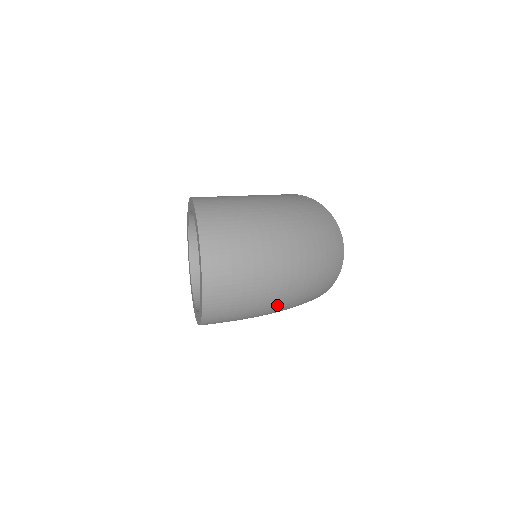
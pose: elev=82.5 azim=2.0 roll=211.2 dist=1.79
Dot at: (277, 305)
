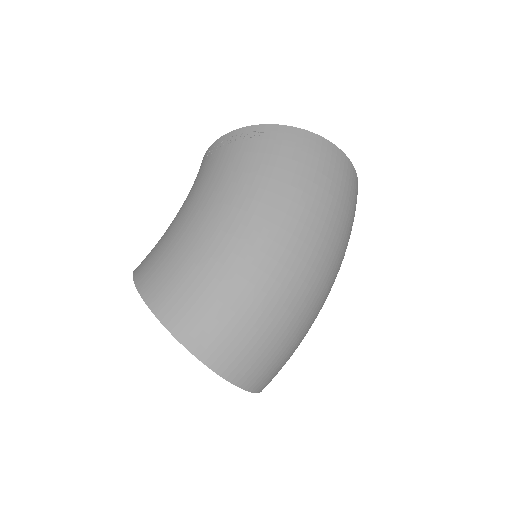
Dot at: occluded
